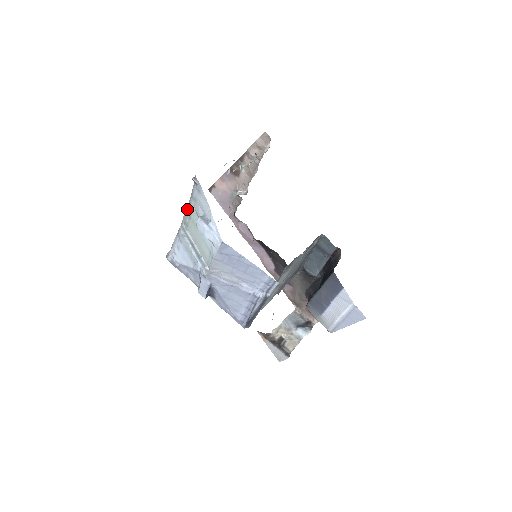
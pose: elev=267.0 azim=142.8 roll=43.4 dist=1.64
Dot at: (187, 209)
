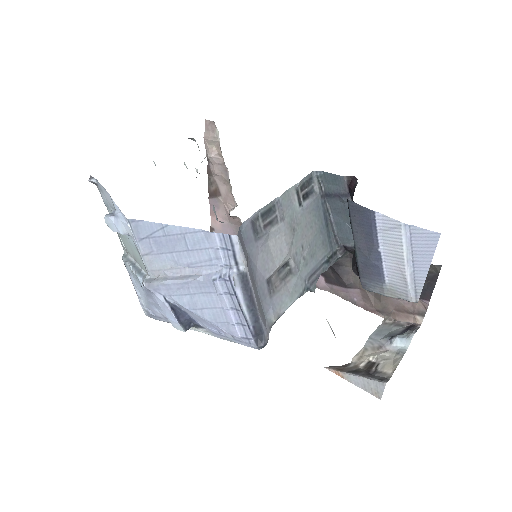
Dot at: occluded
